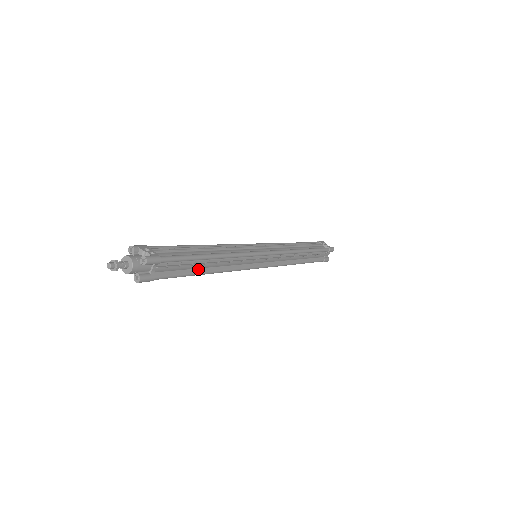
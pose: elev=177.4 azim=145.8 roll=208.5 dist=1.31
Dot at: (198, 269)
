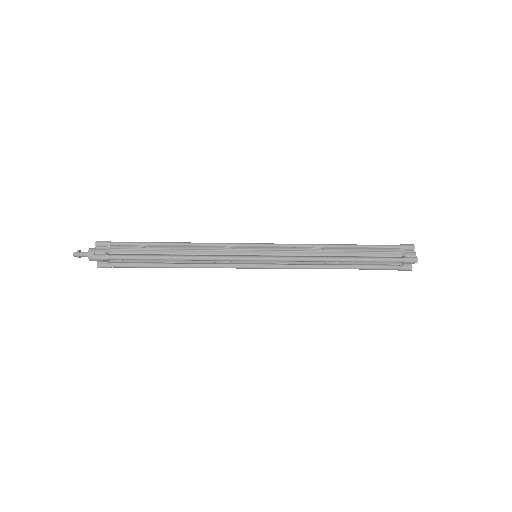
Dot at: (161, 255)
